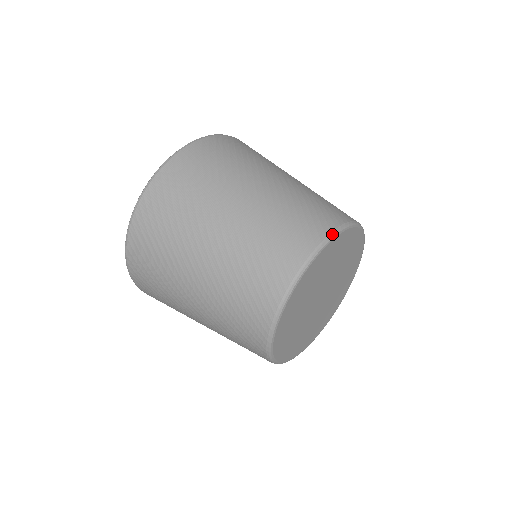
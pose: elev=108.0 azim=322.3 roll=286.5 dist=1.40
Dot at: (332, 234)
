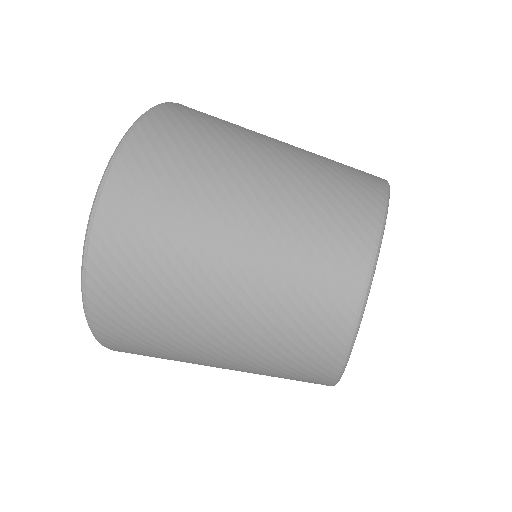
Dot at: (380, 235)
